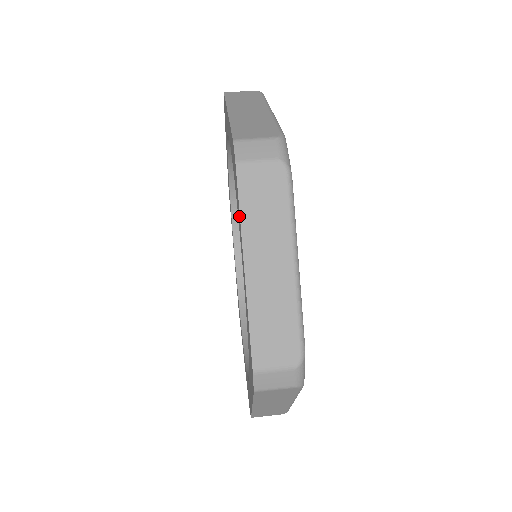
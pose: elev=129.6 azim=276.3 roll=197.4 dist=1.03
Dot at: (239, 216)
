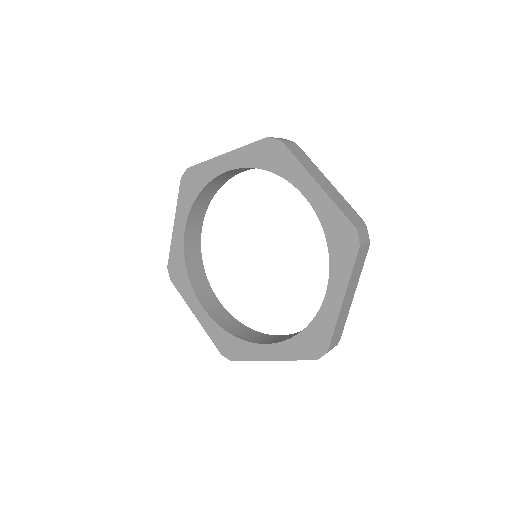
Dot at: (295, 164)
